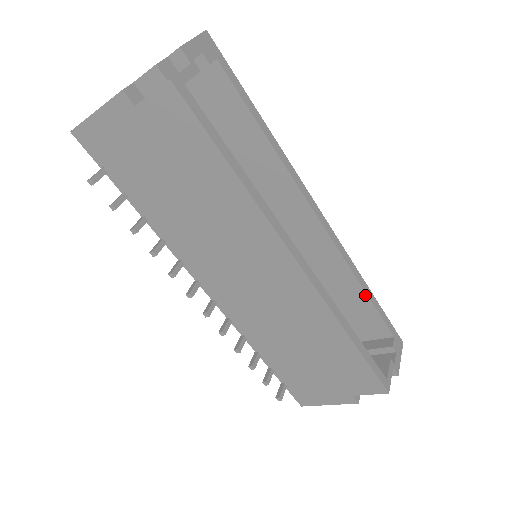
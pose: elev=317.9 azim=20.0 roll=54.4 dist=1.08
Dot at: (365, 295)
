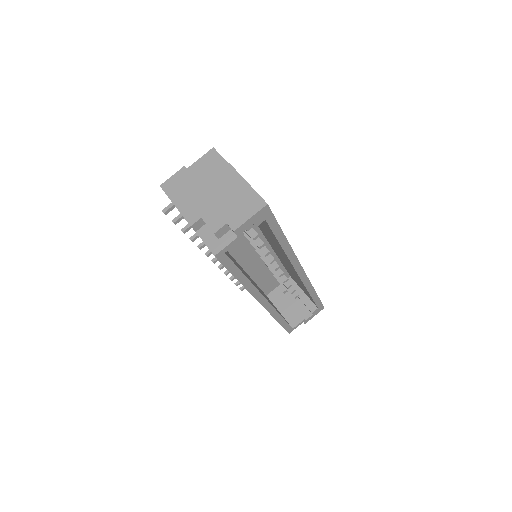
Dot at: (310, 295)
